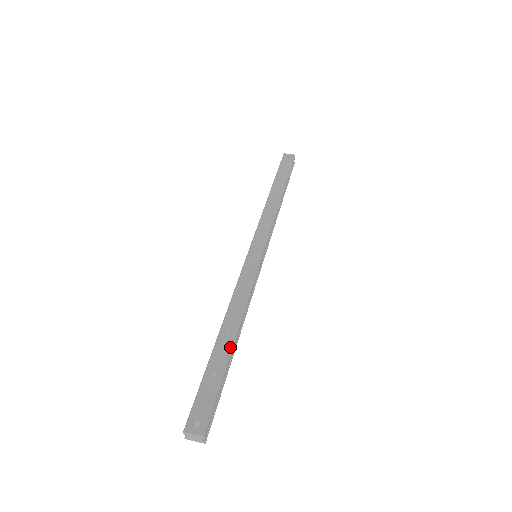
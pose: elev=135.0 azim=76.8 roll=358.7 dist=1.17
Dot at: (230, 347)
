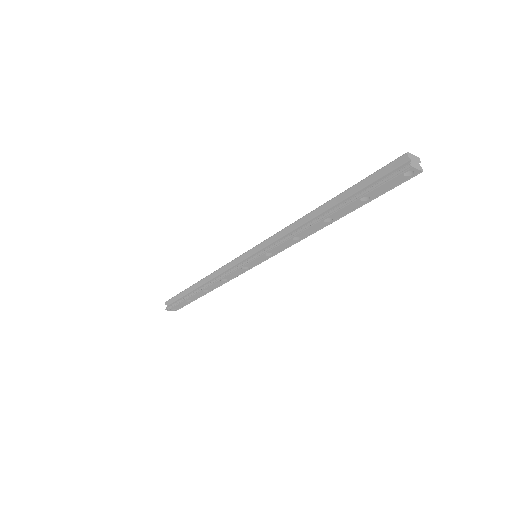
Dot at: occluded
